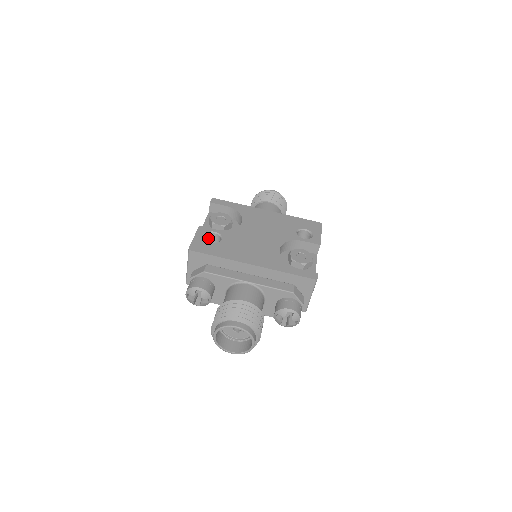
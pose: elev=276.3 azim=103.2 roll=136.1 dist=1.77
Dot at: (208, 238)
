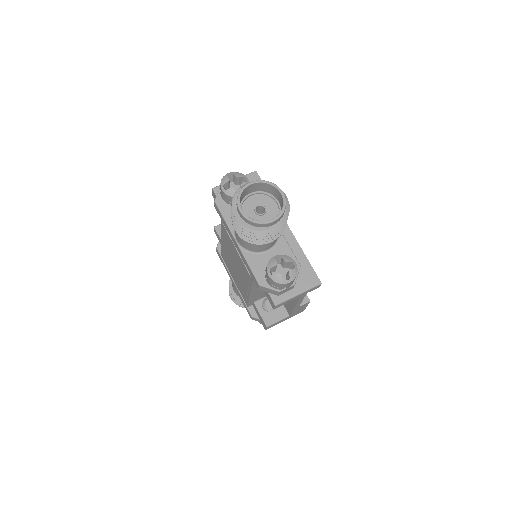
Dot at: occluded
